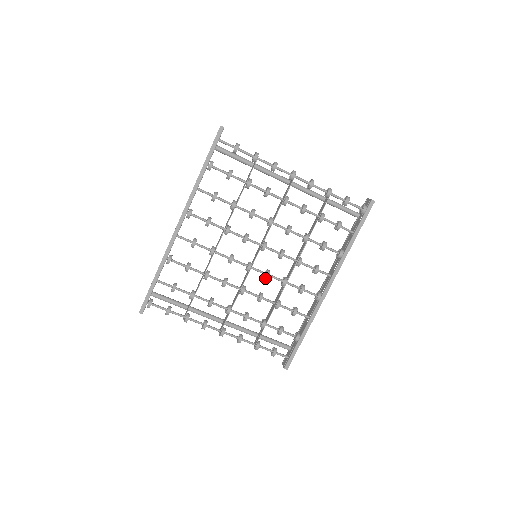
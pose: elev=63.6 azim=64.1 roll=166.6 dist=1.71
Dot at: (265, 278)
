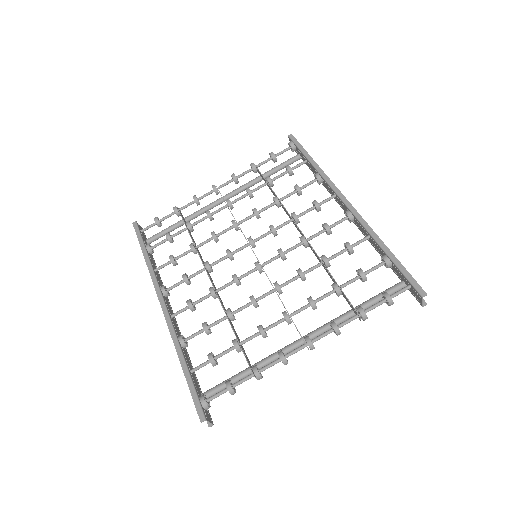
Dot at: (283, 256)
